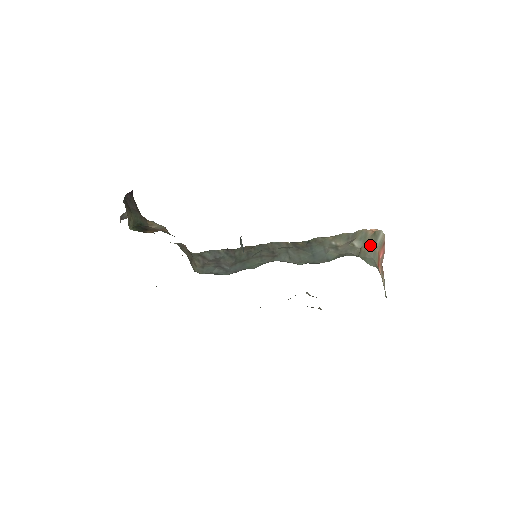
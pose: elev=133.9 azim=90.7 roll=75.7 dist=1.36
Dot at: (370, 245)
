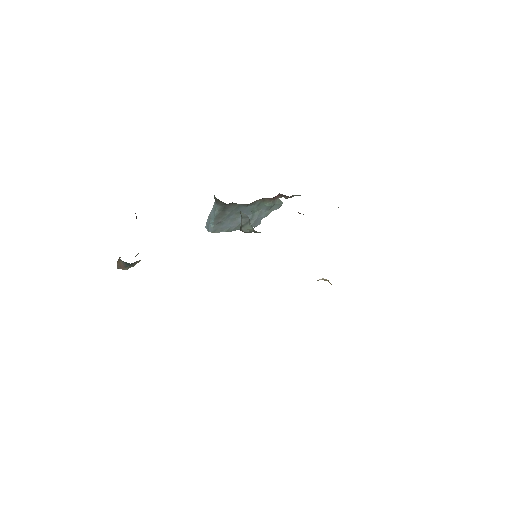
Dot at: occluded
